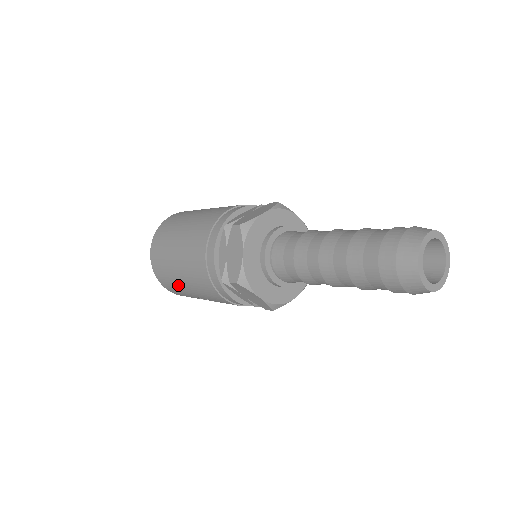
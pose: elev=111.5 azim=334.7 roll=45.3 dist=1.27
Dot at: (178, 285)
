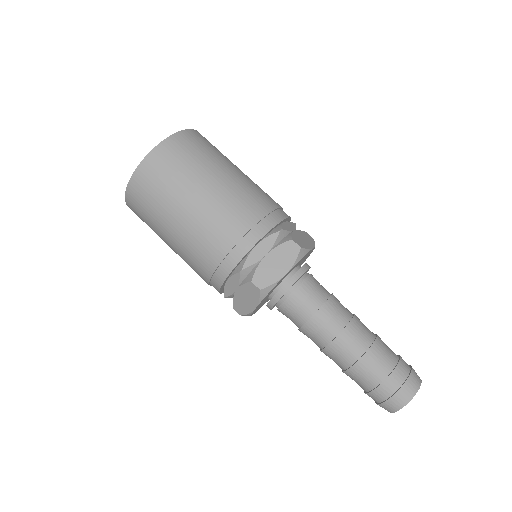
Dot at: occluded
